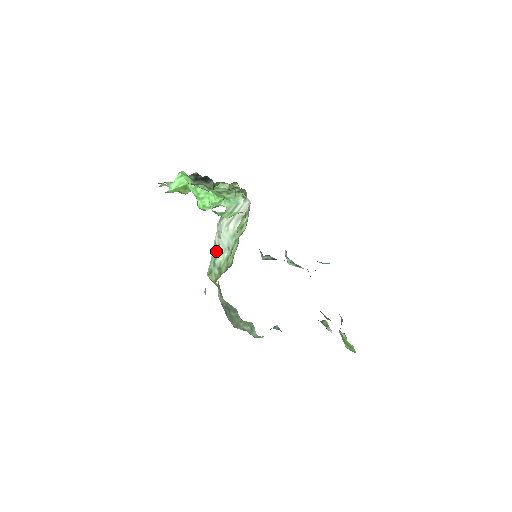
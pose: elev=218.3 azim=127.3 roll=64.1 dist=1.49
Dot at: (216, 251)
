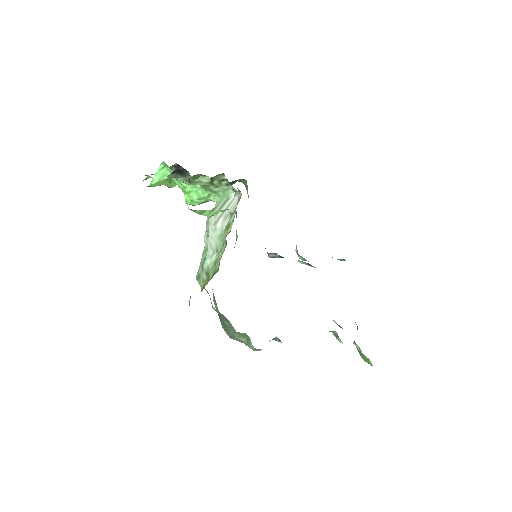
Dot at: (206, 252)
